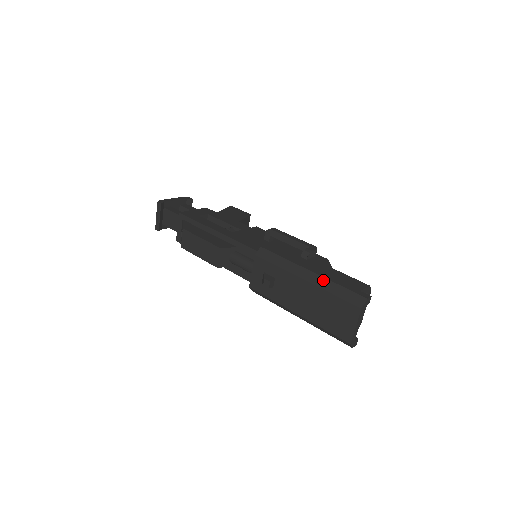
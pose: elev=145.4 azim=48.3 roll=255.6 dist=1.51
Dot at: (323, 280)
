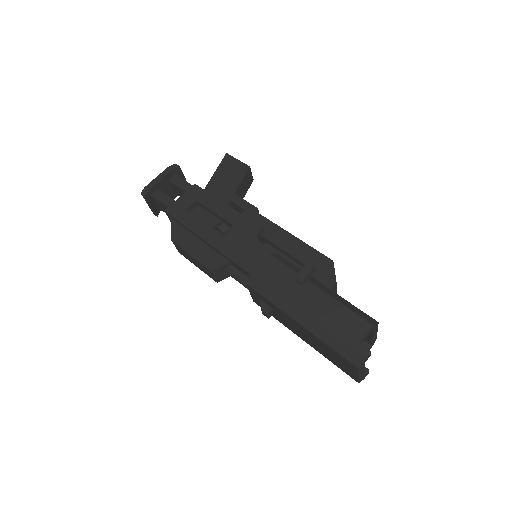
Dot at: (317, 328)
